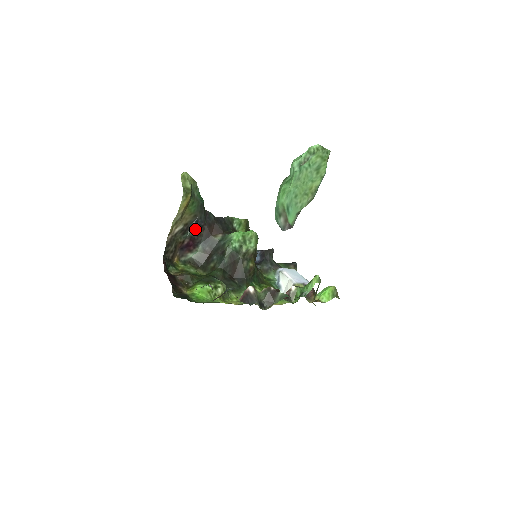
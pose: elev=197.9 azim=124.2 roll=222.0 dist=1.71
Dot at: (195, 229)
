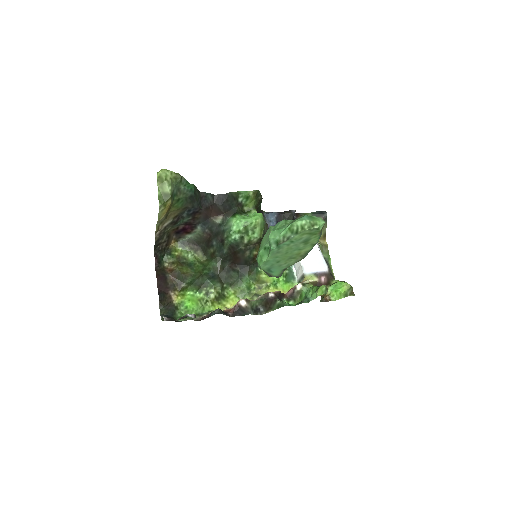
Dot at: (189, 216)
